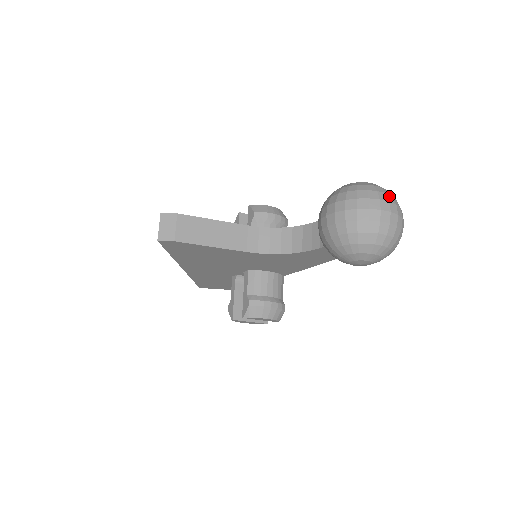
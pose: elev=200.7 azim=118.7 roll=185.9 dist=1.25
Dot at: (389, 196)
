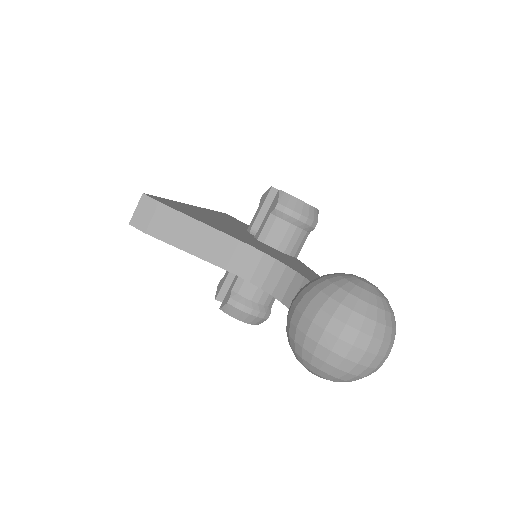
Dot at: (379, 327)
